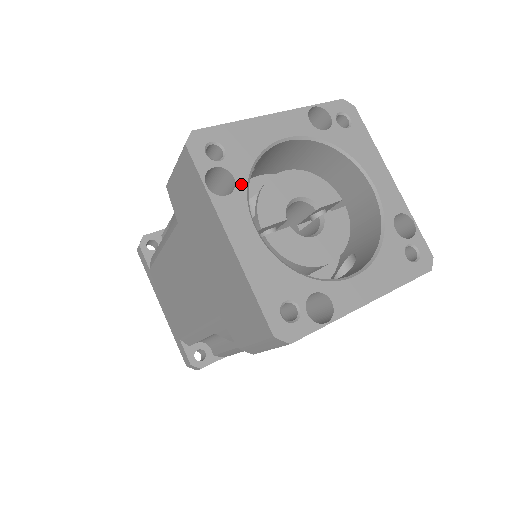
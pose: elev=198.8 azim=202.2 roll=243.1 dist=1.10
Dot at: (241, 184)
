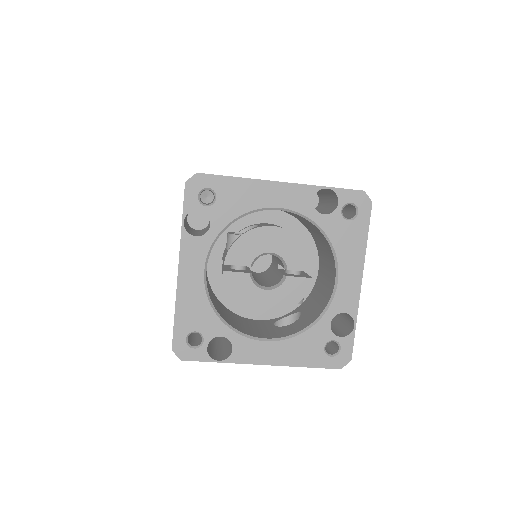
Dot at: (213, 232)
